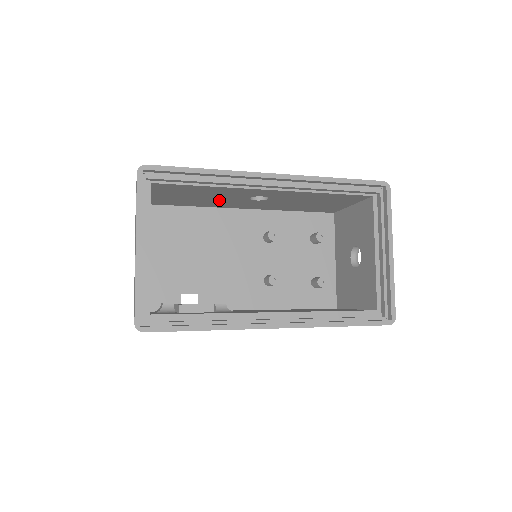
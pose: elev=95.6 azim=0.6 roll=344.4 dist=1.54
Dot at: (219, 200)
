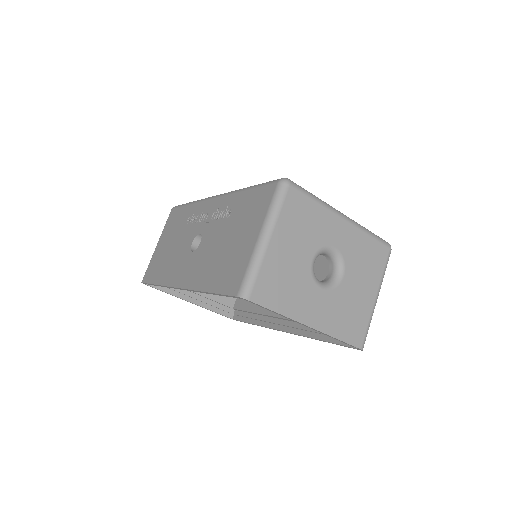
Dot at: occluded
